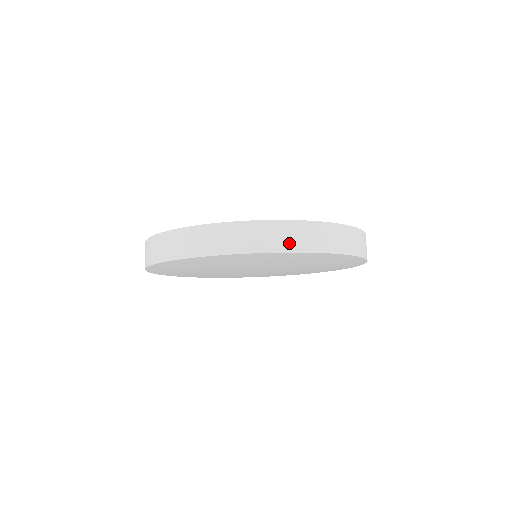
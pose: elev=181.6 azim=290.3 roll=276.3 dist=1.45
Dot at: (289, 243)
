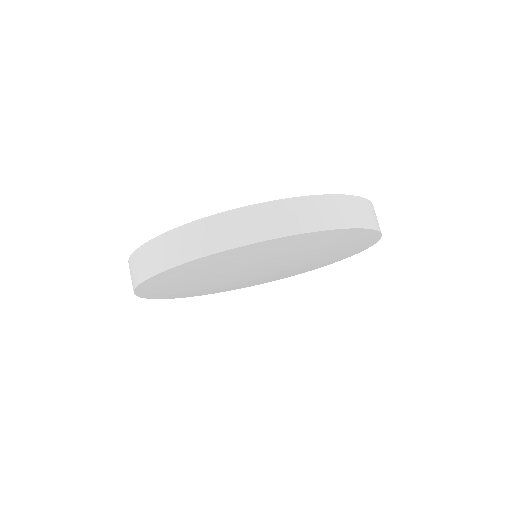
Dot at: (193, 249)
